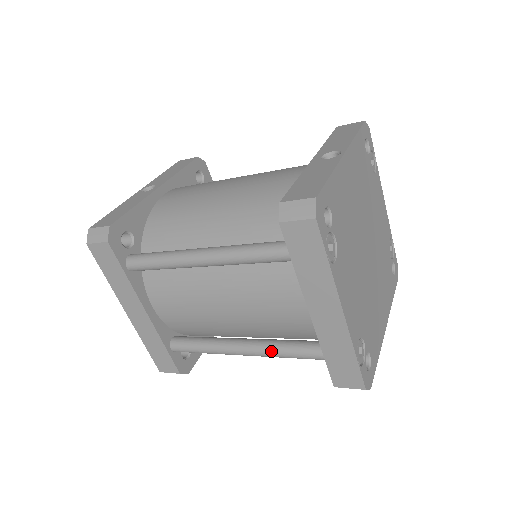
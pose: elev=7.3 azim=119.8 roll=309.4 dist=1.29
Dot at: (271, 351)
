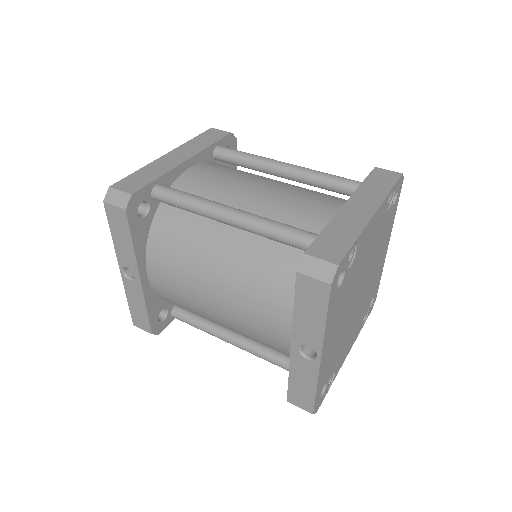
Dot at: occluded
